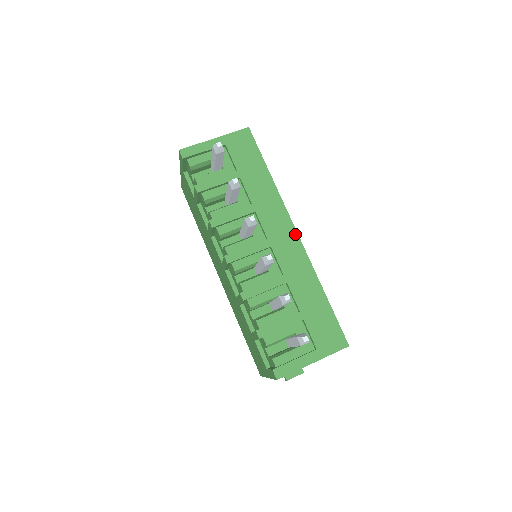
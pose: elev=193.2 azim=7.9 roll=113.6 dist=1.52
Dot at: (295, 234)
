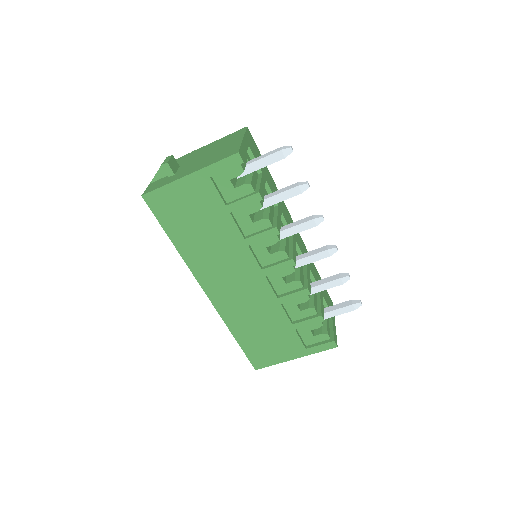
Dot at: occluded
